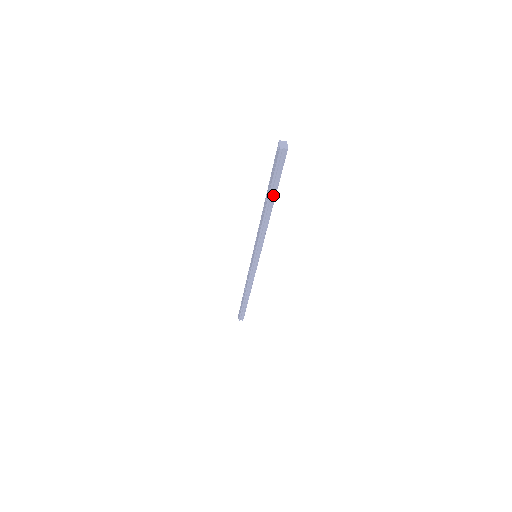
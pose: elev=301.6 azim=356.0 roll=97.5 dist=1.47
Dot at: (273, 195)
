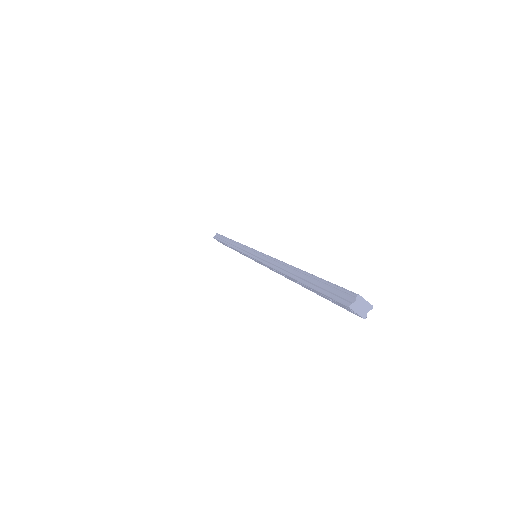
Dot at: occluded
